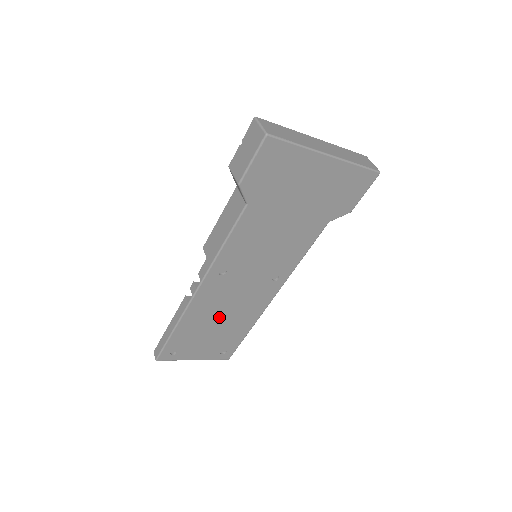
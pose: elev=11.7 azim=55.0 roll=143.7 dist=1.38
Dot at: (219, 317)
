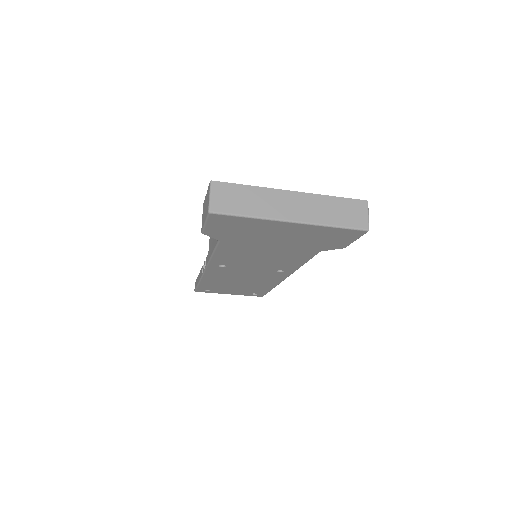
Dot at: (237, 281)
